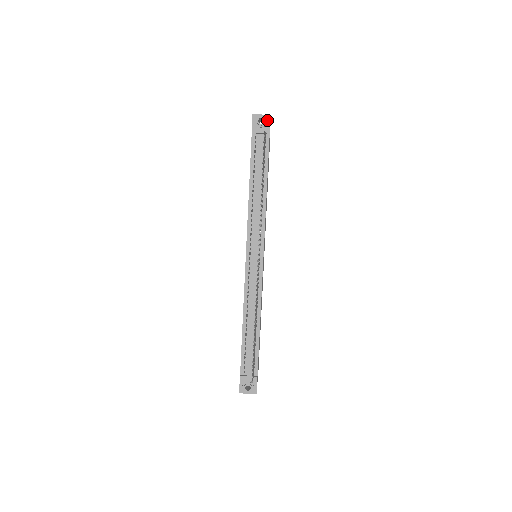
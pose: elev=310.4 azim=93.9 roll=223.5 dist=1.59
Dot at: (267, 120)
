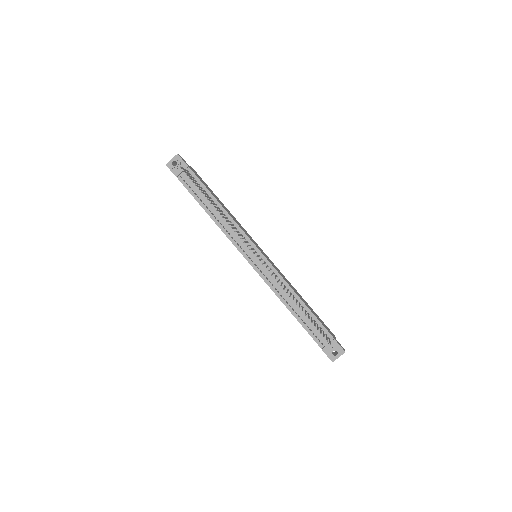
Dot at: (178, 159)
